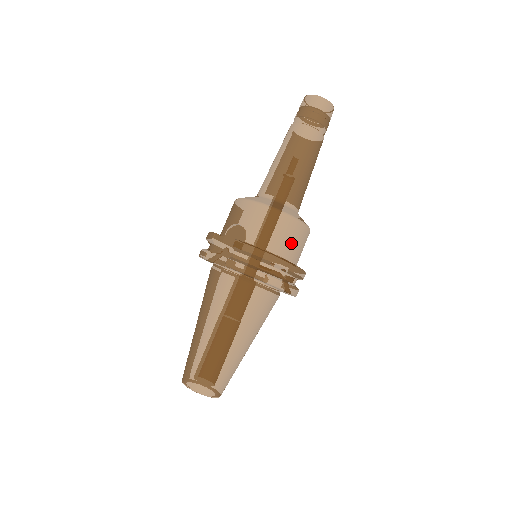
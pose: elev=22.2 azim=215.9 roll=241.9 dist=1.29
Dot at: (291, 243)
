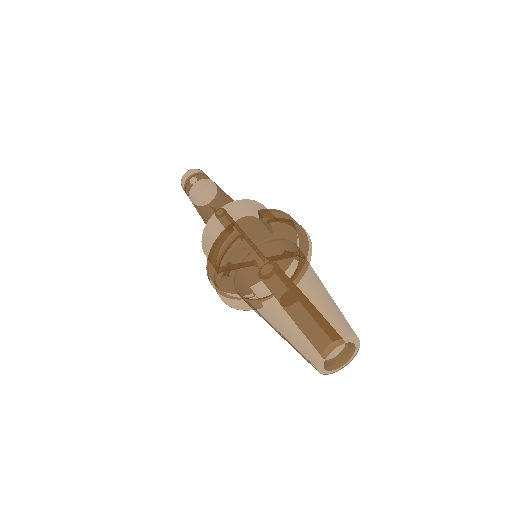
Dot at: occluded
